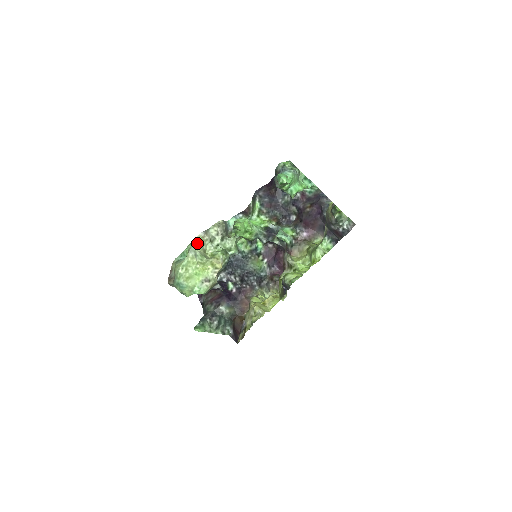
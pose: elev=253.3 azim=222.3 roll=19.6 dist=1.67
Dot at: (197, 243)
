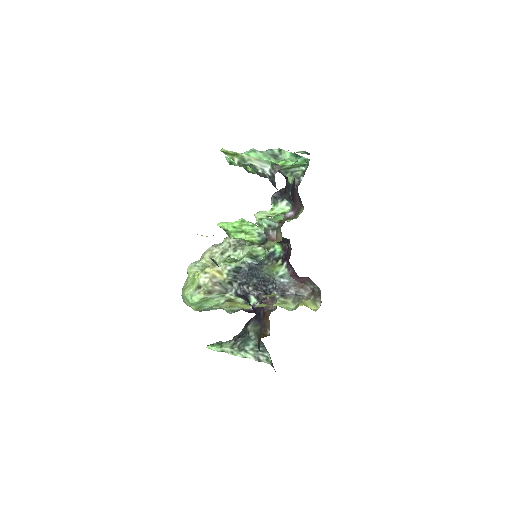
Dot at: (204, 256)
